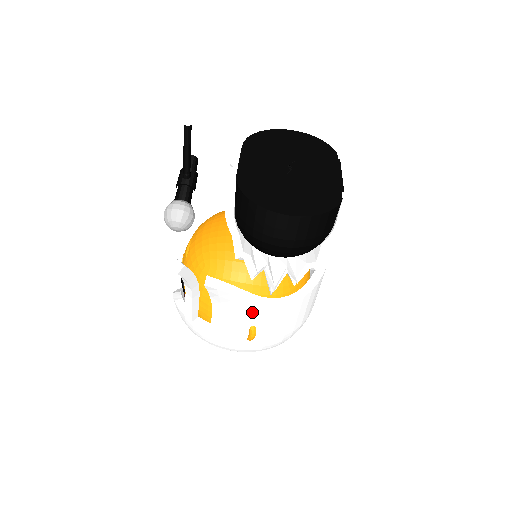
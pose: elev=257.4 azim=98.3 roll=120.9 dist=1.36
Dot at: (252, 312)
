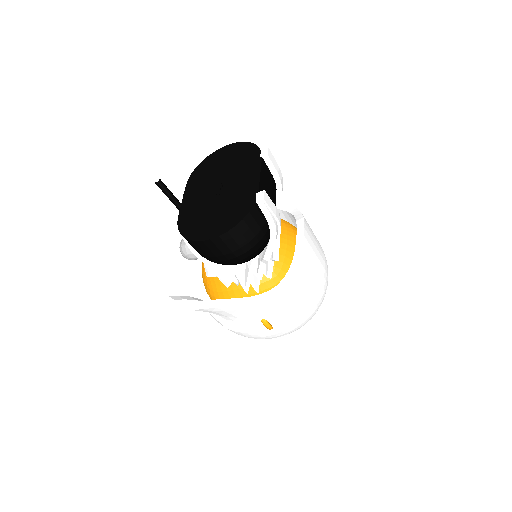
Dot at: (249, 311)
